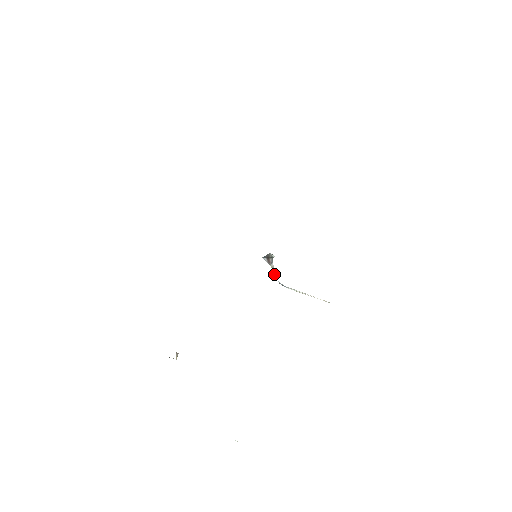
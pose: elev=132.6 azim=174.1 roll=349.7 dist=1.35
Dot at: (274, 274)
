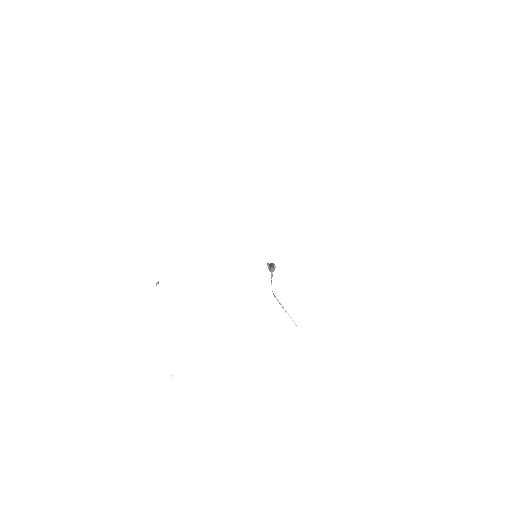
Dot at: (271, 282)
